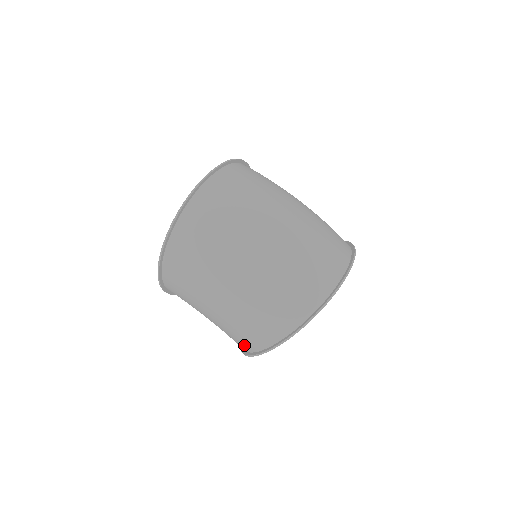
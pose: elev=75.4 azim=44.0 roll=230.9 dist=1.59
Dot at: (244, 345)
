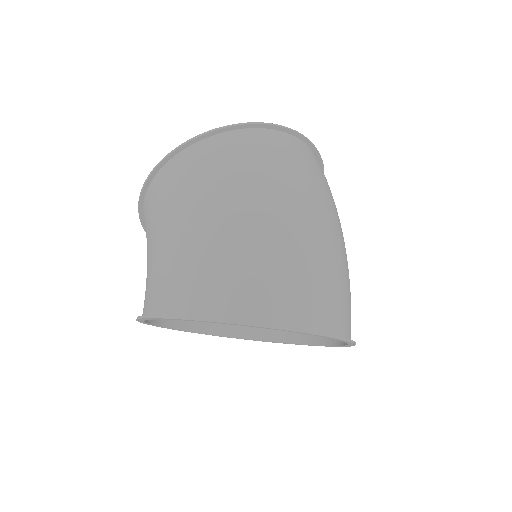
Dot at: (165, 299)
